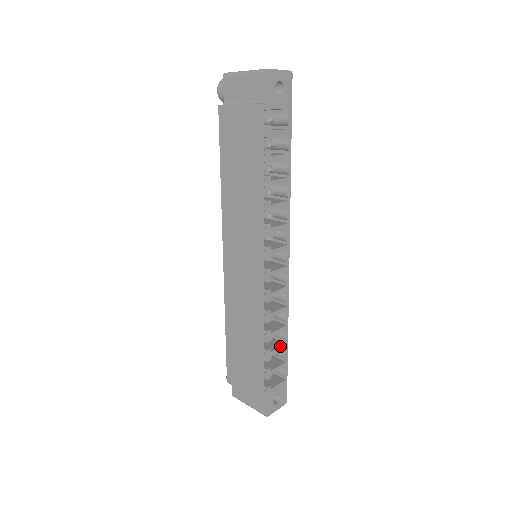
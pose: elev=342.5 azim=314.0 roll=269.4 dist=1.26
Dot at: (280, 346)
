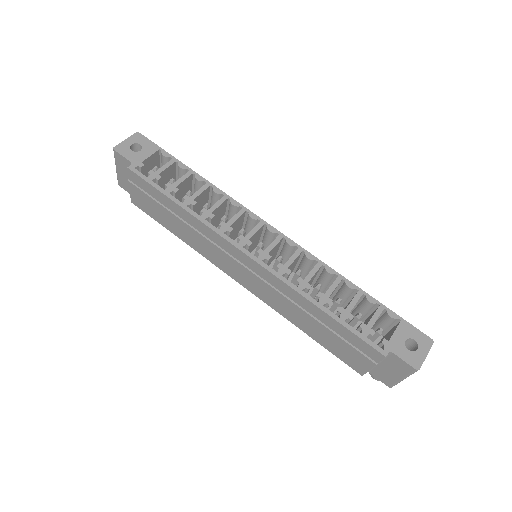
Dot at: (353, 297)
